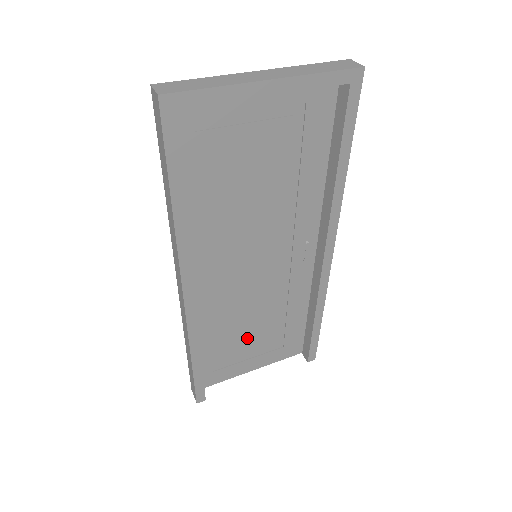
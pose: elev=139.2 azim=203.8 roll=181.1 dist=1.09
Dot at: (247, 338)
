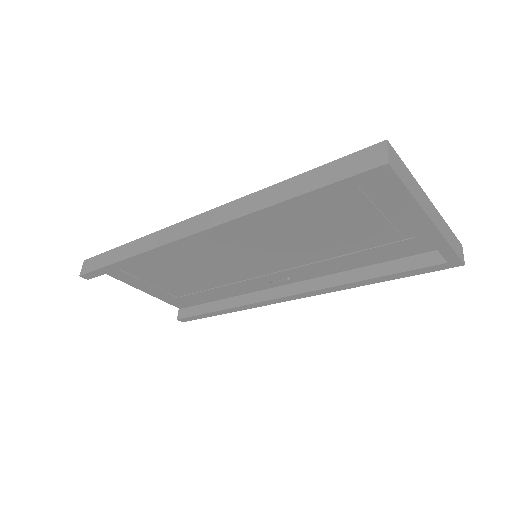
Dot at: (169, 276)
